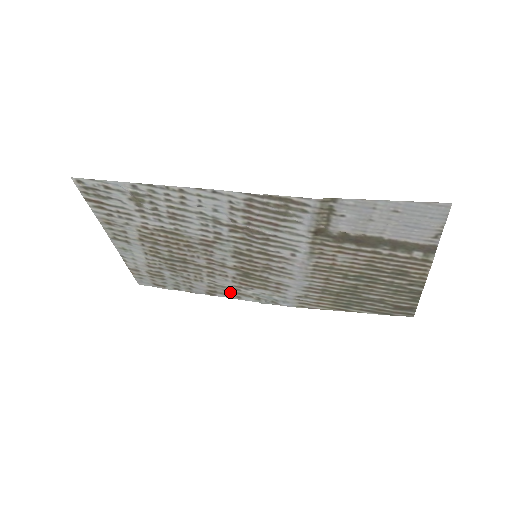
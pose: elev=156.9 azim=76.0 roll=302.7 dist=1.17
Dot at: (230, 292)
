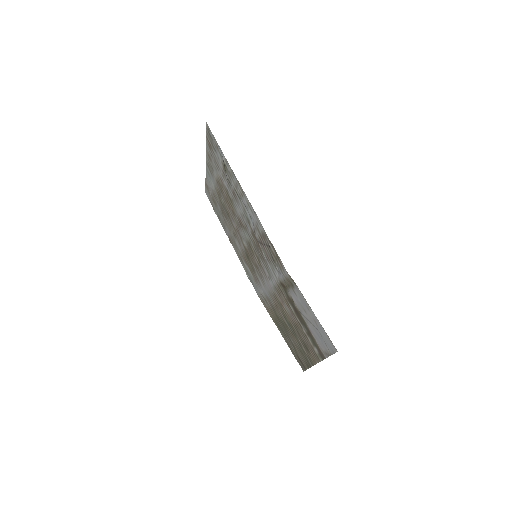
Dot at: (238, 252)
